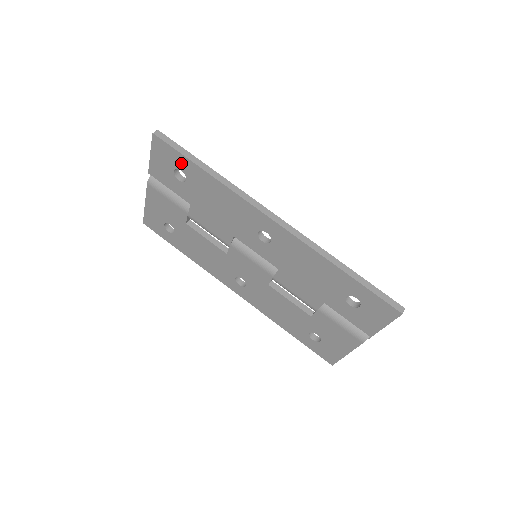
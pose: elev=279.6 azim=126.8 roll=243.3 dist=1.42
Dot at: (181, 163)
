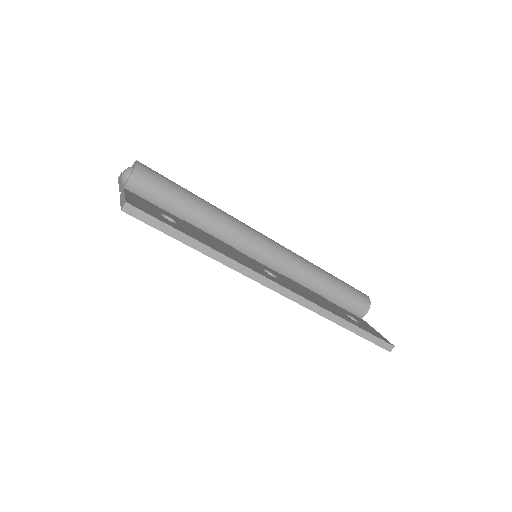
Dot at: occluded
